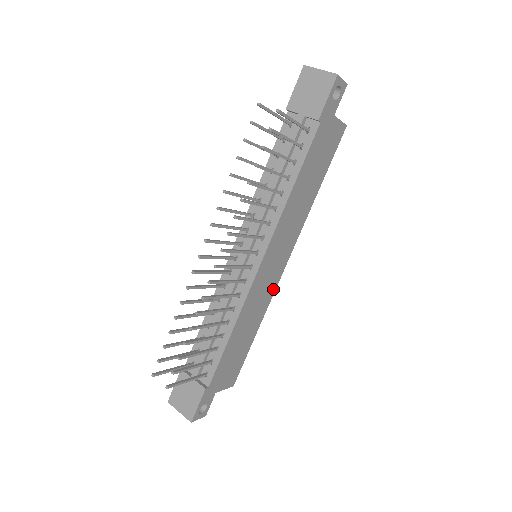
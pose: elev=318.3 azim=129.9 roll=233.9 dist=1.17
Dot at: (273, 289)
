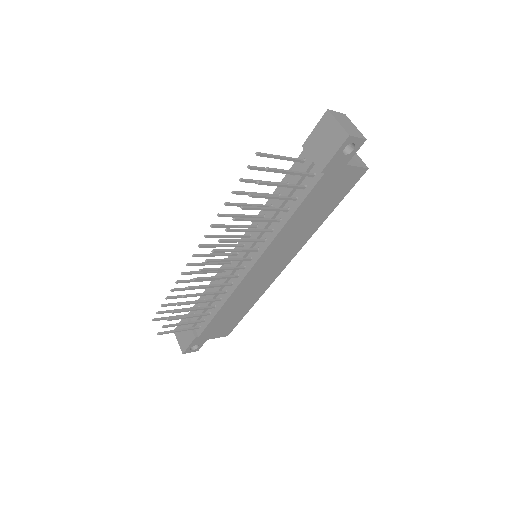
Dot at: (270, 282)
